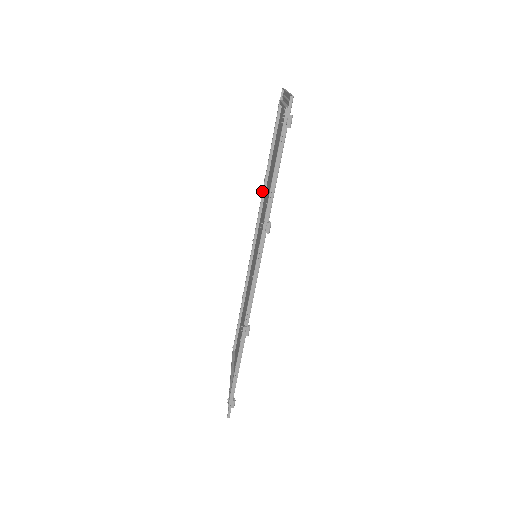
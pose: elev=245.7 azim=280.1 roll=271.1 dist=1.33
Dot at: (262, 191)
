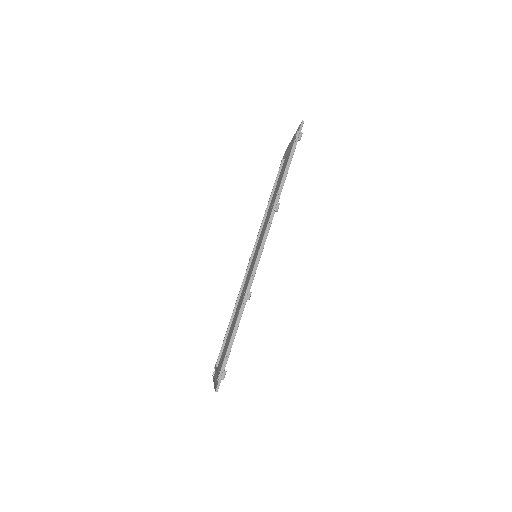
Dot at: occluded
